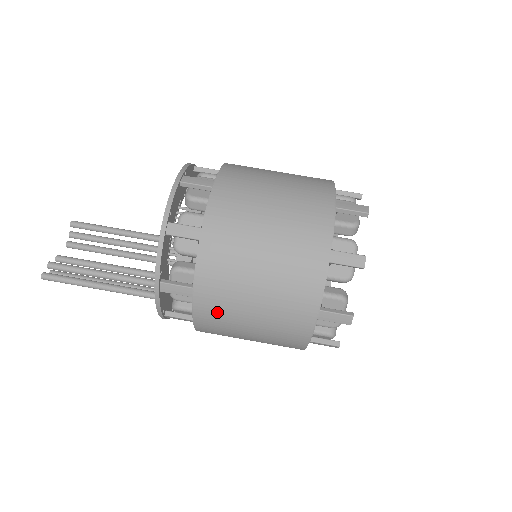
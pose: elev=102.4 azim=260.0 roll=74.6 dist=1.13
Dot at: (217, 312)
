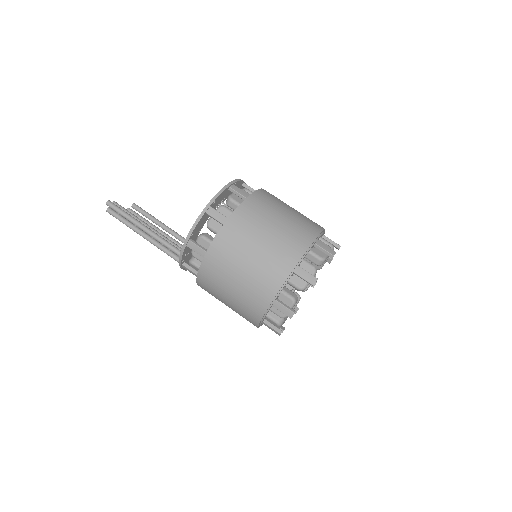
Dot at: (235, 237)
